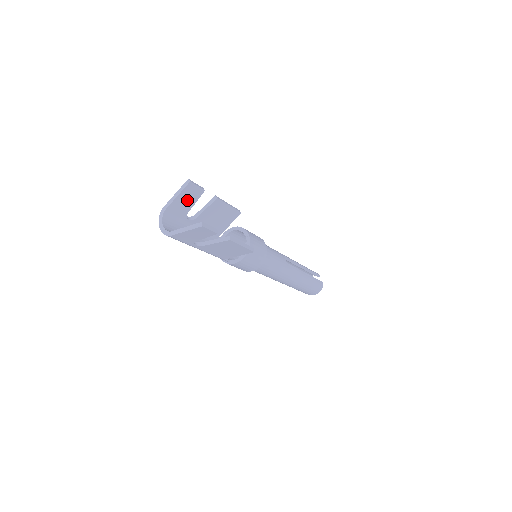
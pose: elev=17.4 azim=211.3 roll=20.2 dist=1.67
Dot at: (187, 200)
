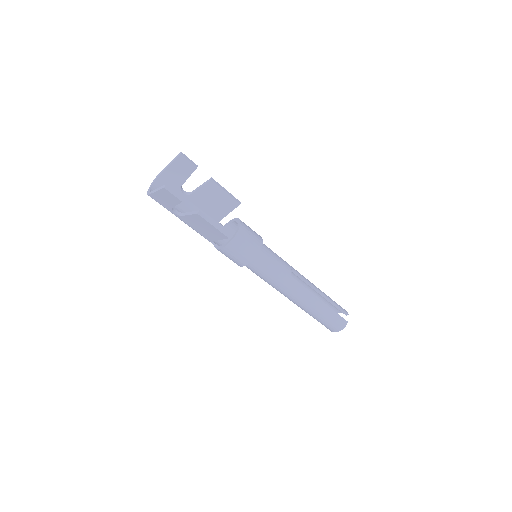
Dot at: (180, 172)
